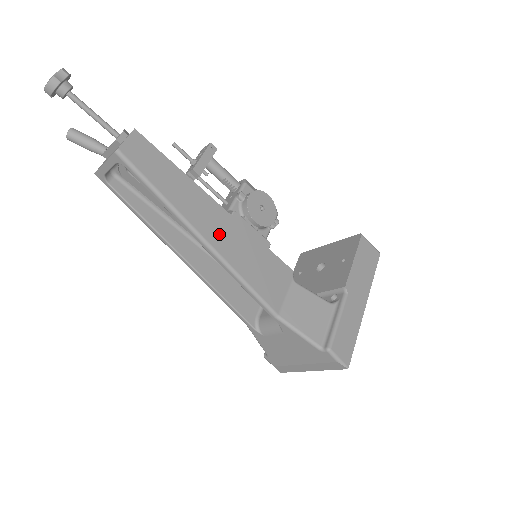
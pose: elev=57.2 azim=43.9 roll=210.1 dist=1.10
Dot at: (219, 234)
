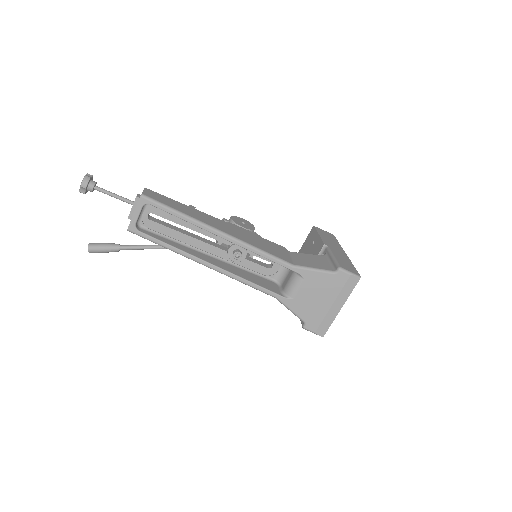
Dot at: (226, 229)
